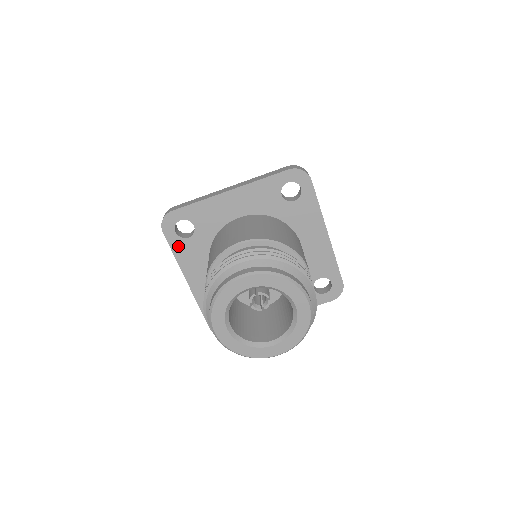
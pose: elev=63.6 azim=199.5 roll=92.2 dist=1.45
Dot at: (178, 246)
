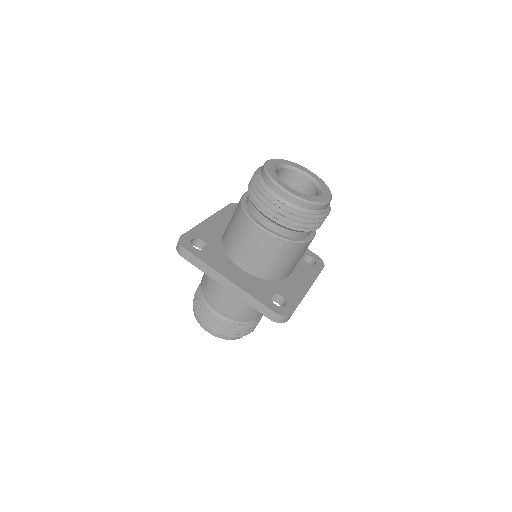
Dot at: (203, 256)
